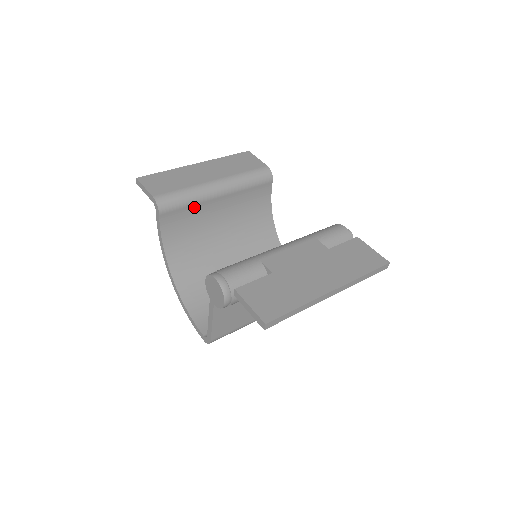
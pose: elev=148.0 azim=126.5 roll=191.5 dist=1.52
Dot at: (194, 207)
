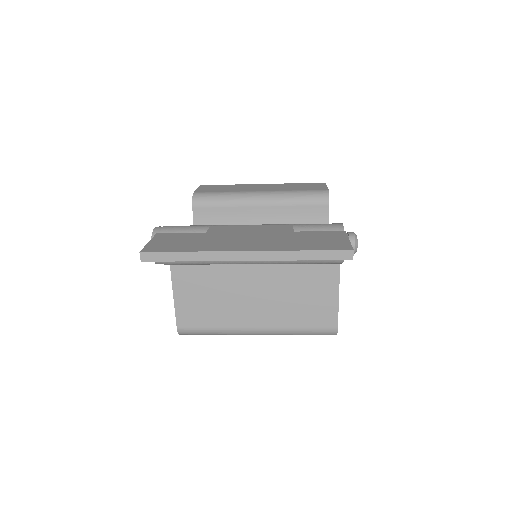
Dot at: (230, 210)
